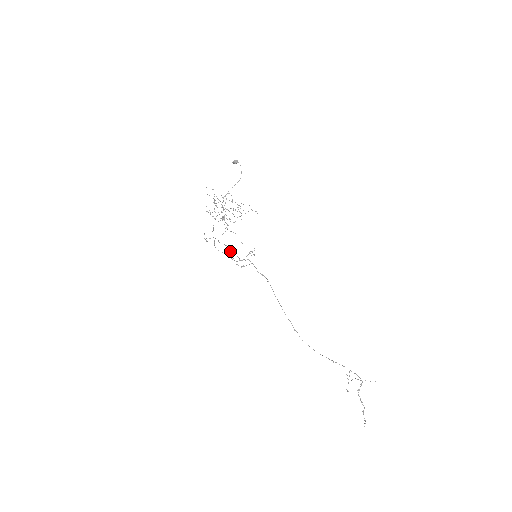
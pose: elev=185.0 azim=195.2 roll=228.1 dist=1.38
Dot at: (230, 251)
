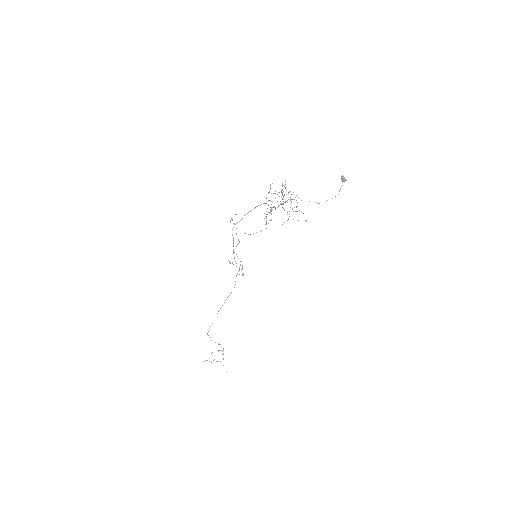
Dot at: (236, 246)
